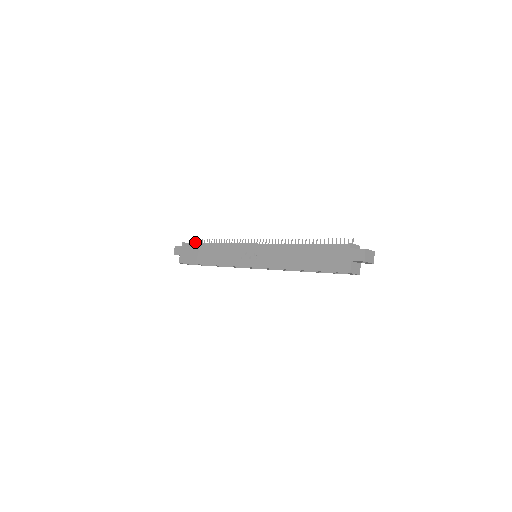
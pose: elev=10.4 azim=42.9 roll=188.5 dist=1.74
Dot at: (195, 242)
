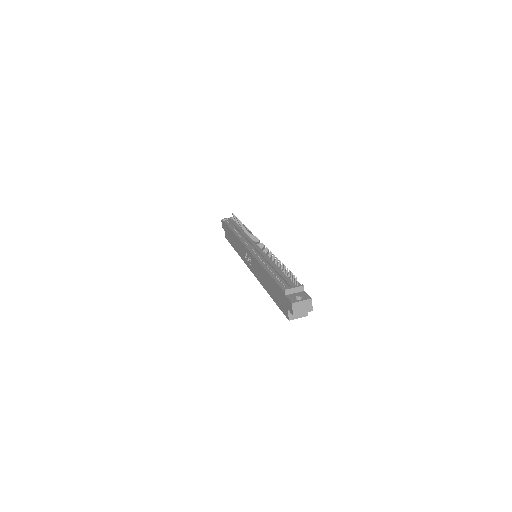
Dot at: (233, 217)
